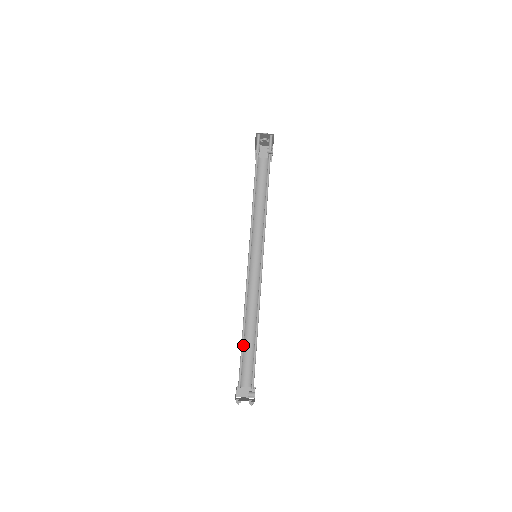
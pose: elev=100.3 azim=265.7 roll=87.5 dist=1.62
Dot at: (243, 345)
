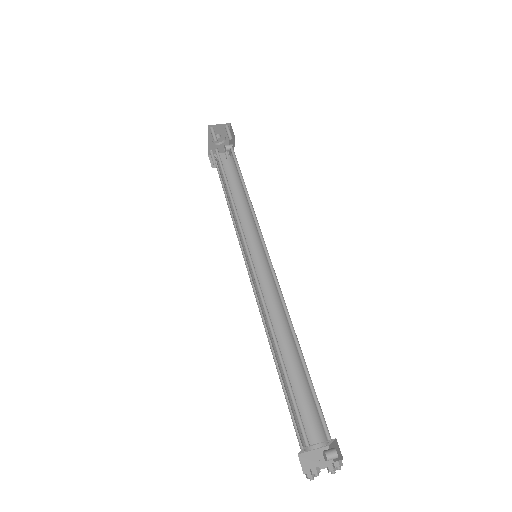
Dot at: (286, 375)
